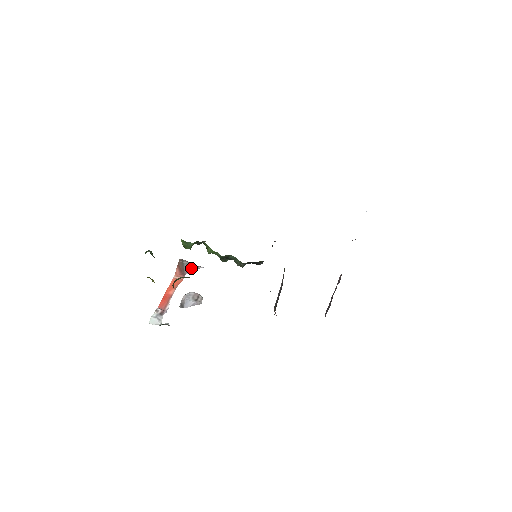
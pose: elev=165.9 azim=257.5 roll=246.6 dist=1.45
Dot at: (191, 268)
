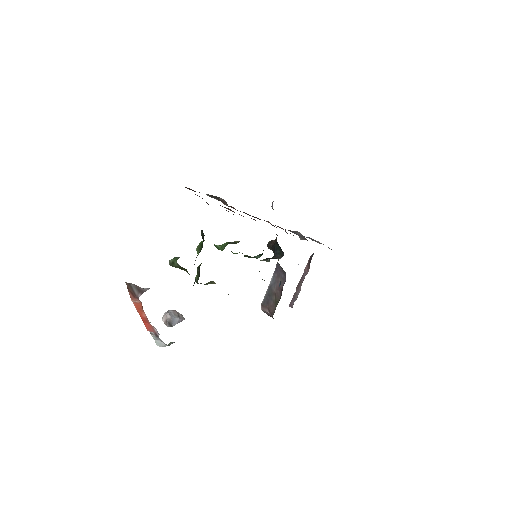
Dot at: (140, 291)
